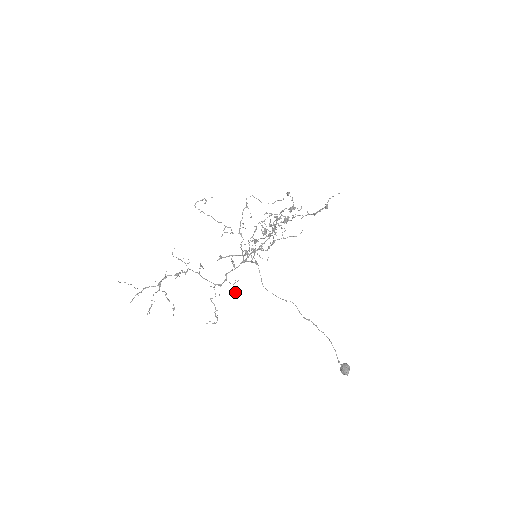
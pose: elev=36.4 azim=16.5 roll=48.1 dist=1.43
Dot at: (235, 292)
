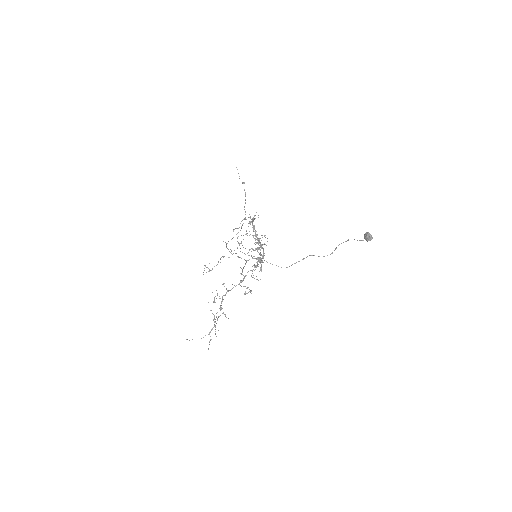
Dot at: occluded
